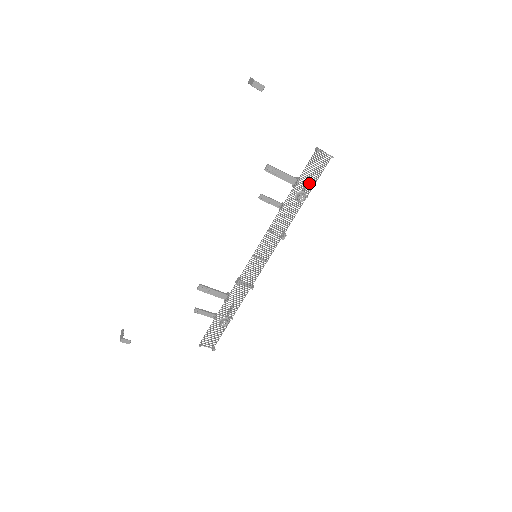
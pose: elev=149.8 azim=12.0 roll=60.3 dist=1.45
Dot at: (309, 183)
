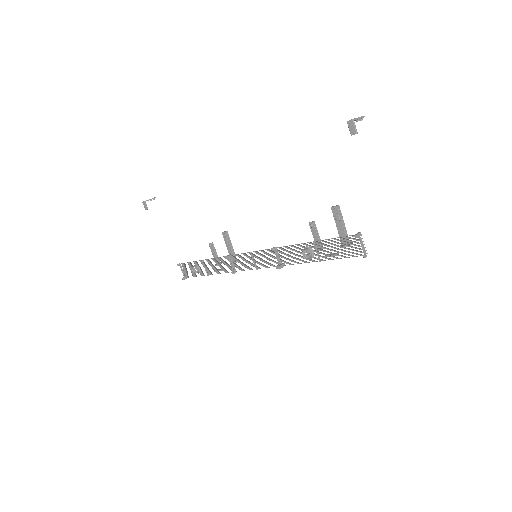
Dot at: (331, 253)
